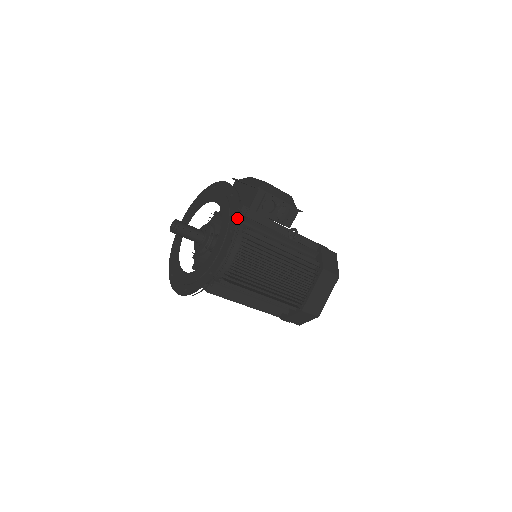
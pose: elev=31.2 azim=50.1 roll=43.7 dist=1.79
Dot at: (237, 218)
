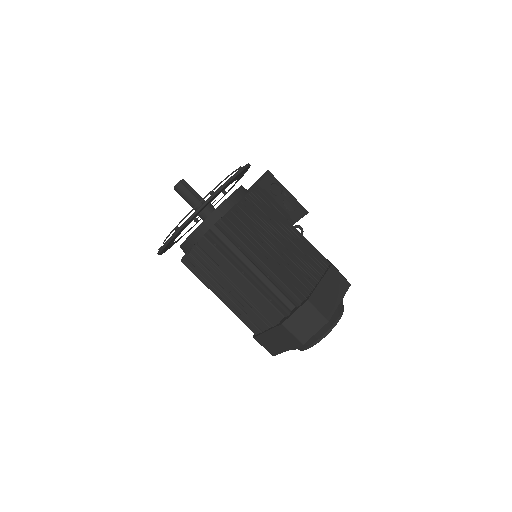
Dot at: occluded
